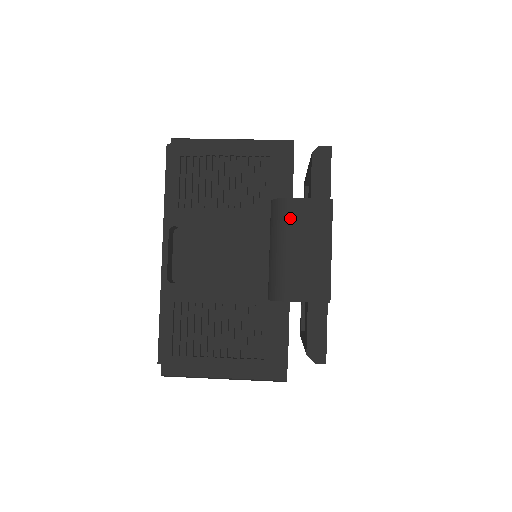
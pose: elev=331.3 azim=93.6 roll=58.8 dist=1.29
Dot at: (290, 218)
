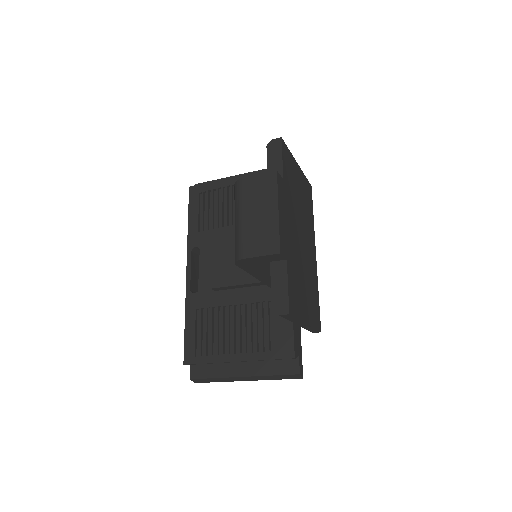
Dot at: (244, 193)
